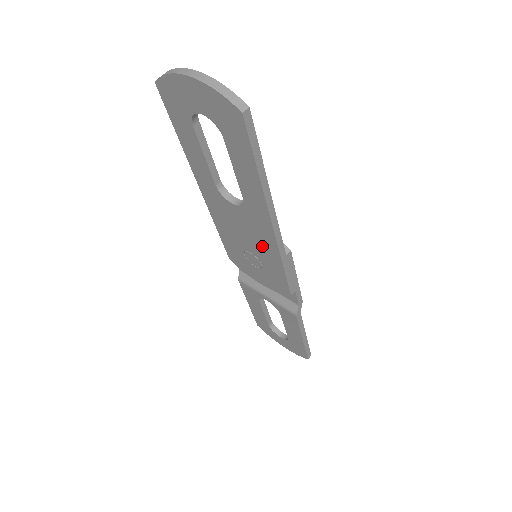
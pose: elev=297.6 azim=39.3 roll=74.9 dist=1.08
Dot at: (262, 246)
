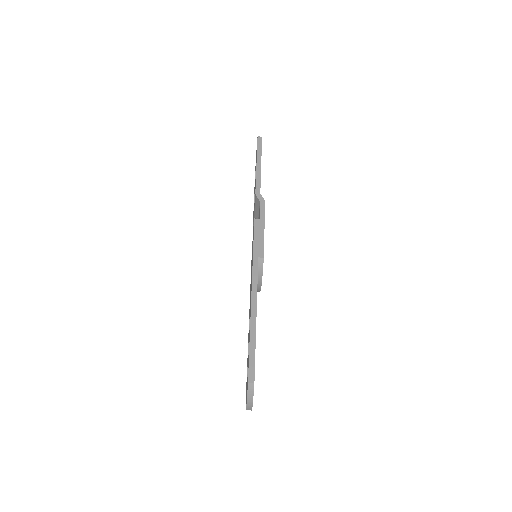
Dot at: occluded
